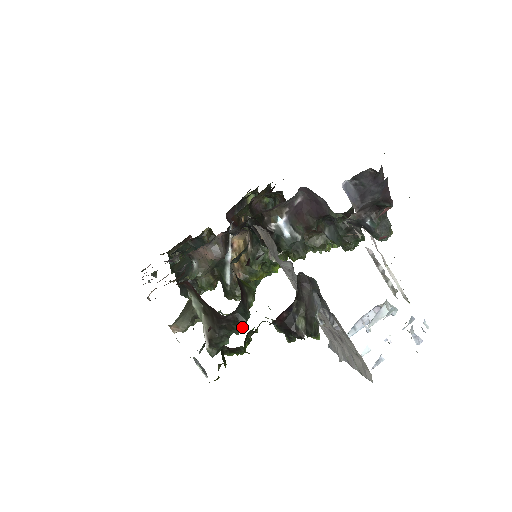
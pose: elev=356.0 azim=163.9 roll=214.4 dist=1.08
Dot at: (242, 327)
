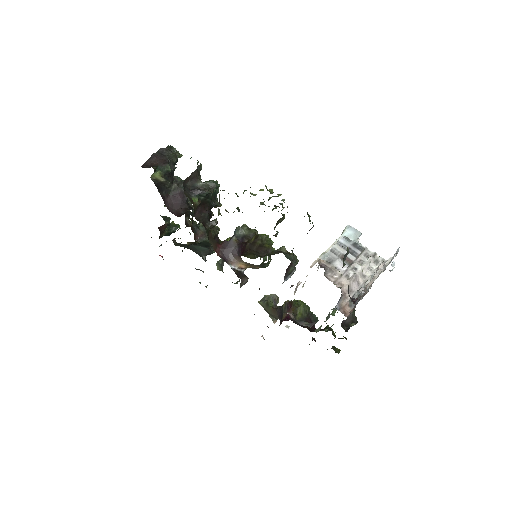
Dot at: (317, 319)
